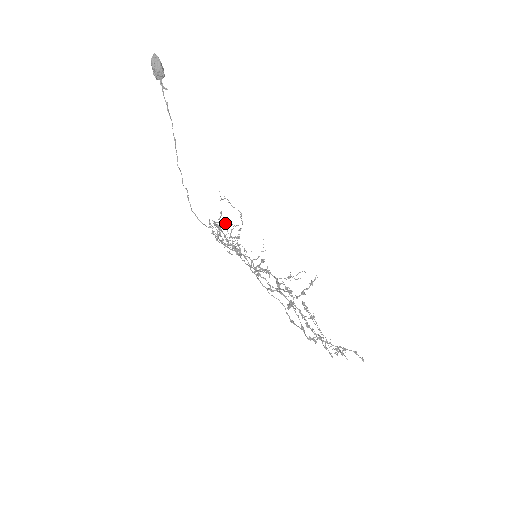
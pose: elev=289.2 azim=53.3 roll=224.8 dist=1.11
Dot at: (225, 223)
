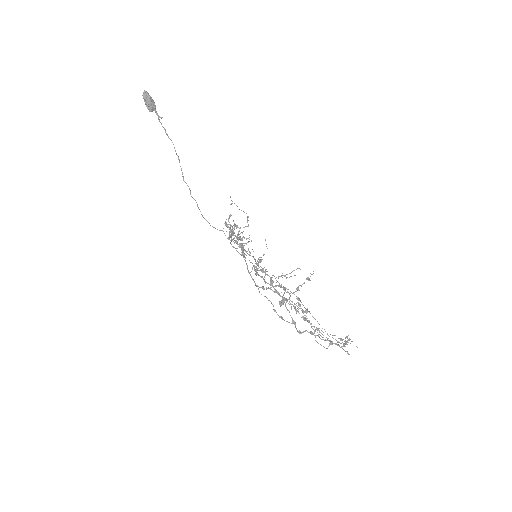
Dot at: (234, 225)
